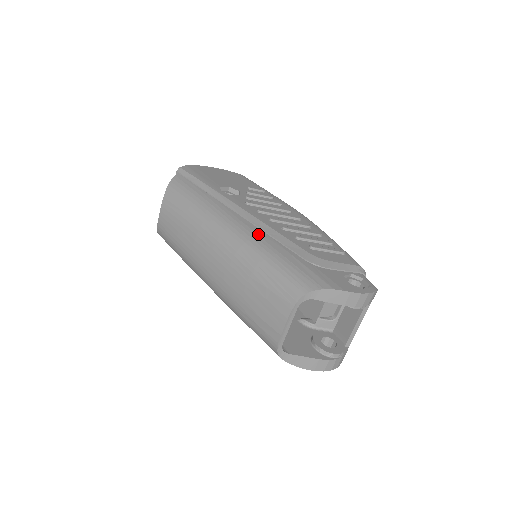
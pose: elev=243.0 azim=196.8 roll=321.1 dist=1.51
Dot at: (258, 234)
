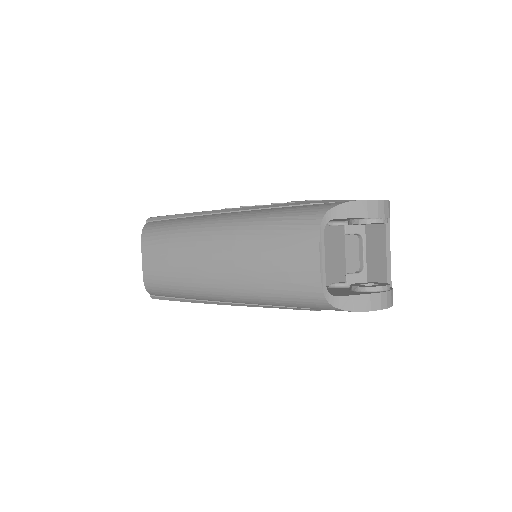
Dot at: (251, 211)
